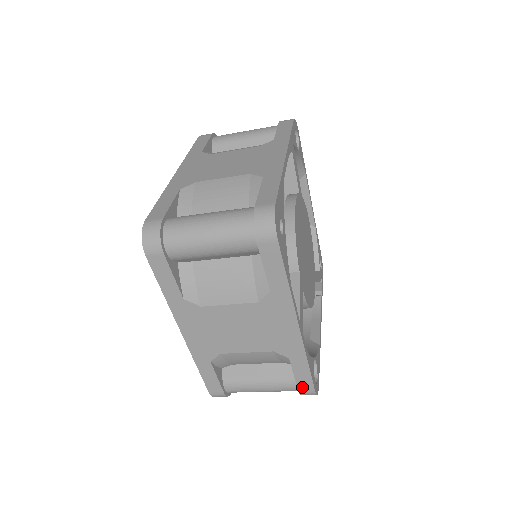
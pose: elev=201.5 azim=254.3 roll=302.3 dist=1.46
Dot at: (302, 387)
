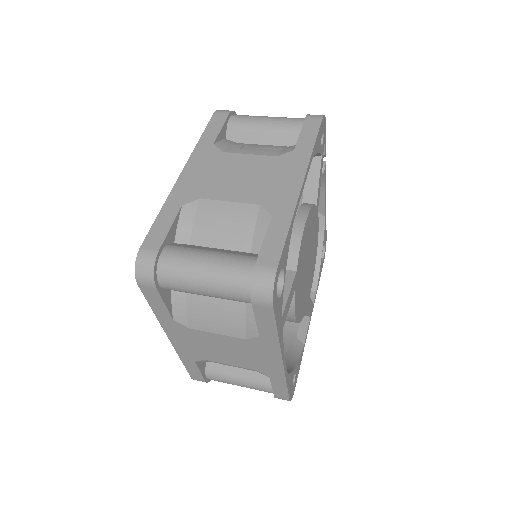
Dot at: occluded
